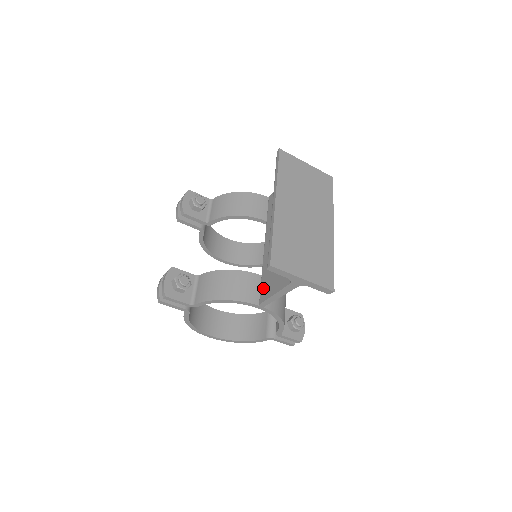
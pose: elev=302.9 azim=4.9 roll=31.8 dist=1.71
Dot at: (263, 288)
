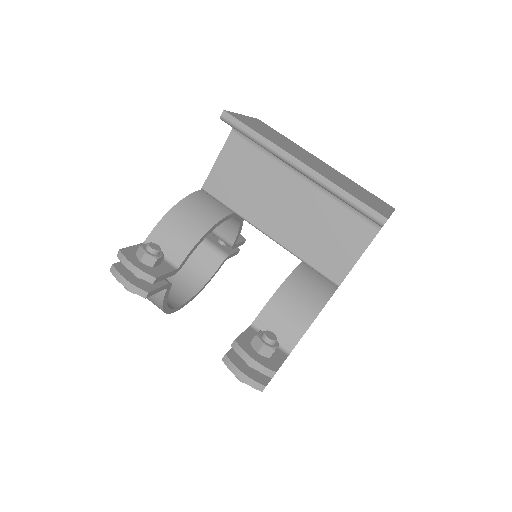
Dot at: (327, 268)
